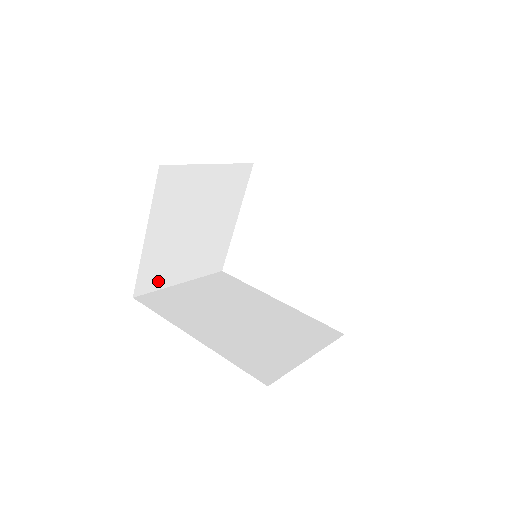
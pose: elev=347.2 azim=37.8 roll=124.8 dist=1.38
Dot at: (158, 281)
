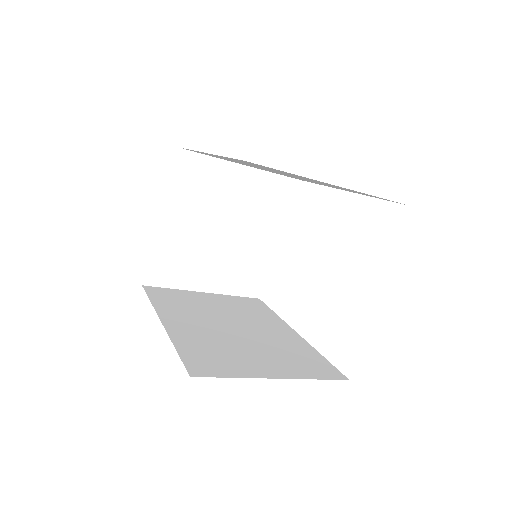
Dot at: (174, 278)
